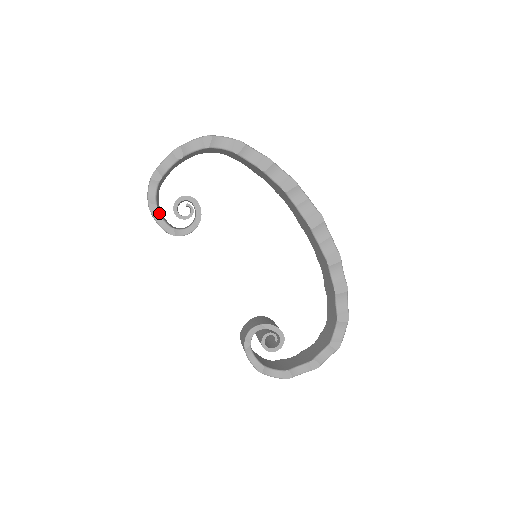
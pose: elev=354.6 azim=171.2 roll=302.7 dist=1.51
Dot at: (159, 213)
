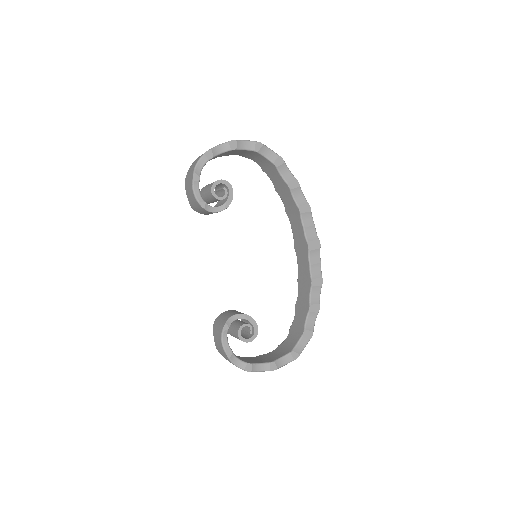
Dot at: occluded
